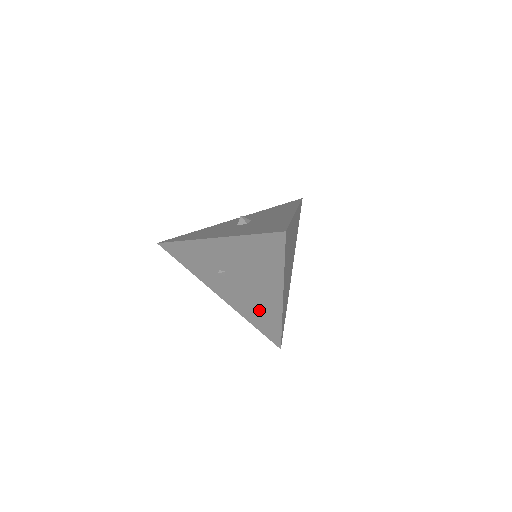
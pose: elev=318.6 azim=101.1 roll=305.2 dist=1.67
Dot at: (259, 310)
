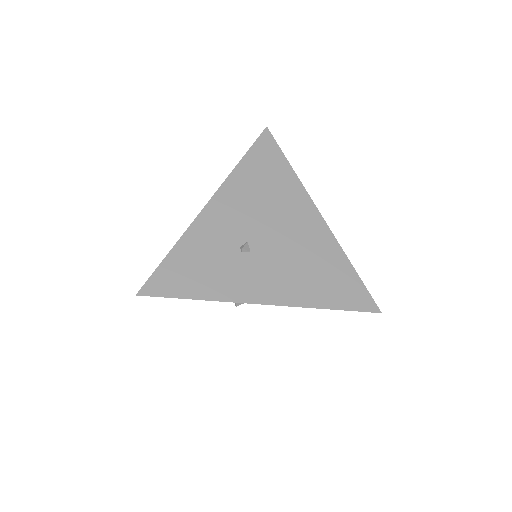
Dot at: (316, 266)
